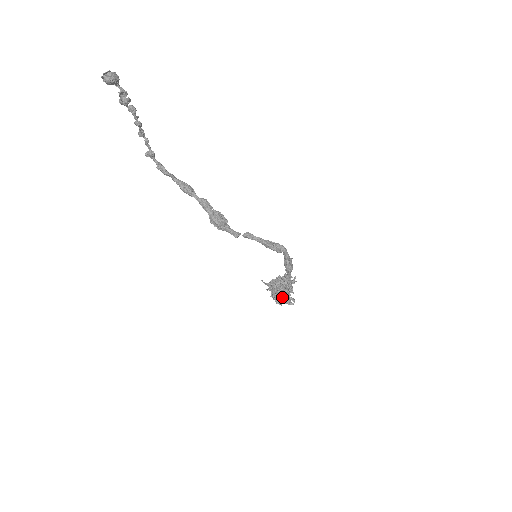
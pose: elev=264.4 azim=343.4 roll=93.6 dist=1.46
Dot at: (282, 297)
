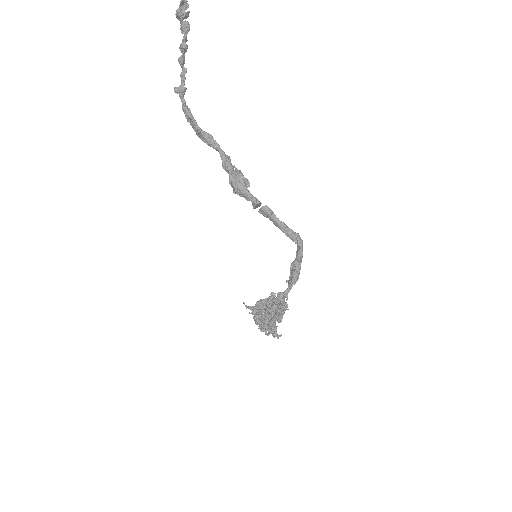
Dot at: (270, 322)
